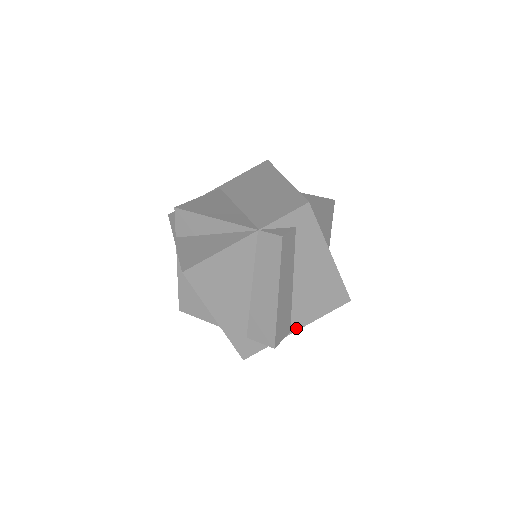
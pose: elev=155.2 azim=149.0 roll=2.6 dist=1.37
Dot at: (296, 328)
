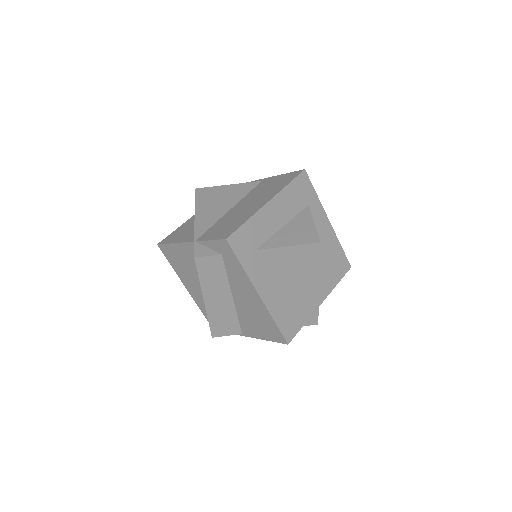
Dot at: (246, 334)
